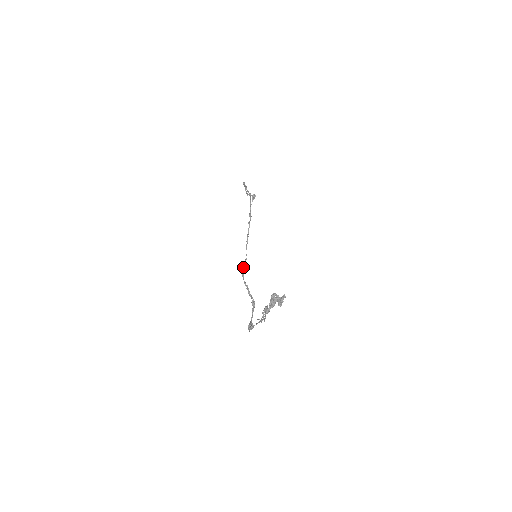
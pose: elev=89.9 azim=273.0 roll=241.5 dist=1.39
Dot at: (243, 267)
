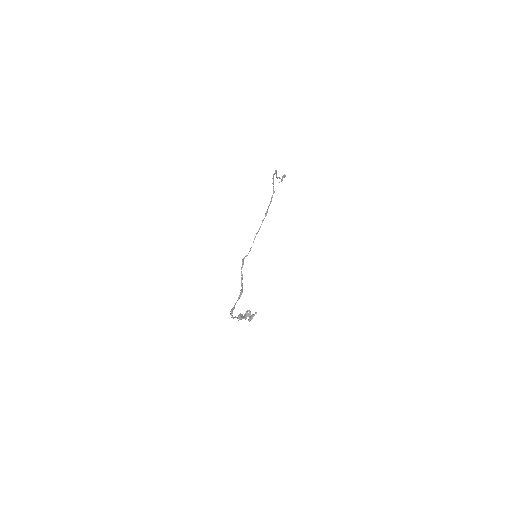
Dot at: occluded
